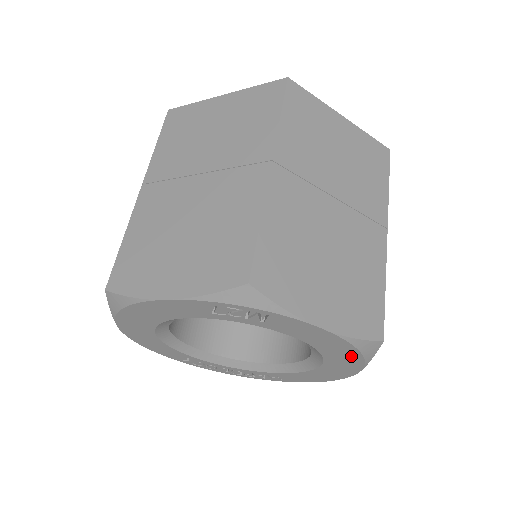
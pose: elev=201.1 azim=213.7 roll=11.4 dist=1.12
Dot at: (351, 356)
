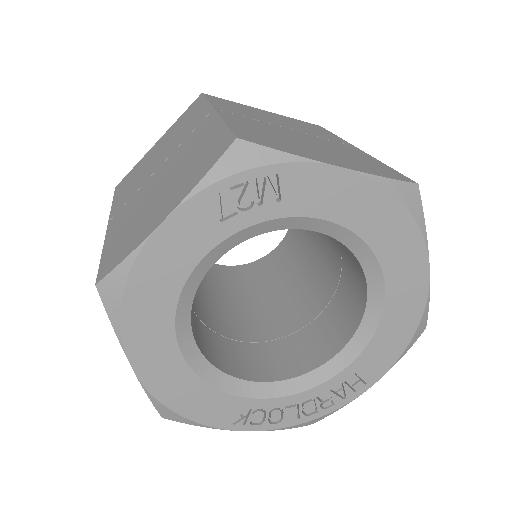
Dot at: (401, 226)
